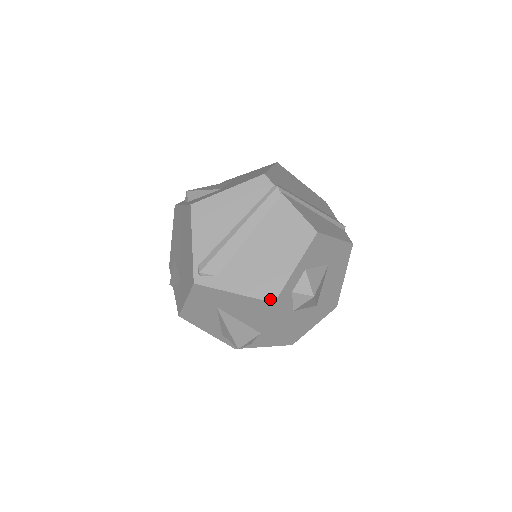
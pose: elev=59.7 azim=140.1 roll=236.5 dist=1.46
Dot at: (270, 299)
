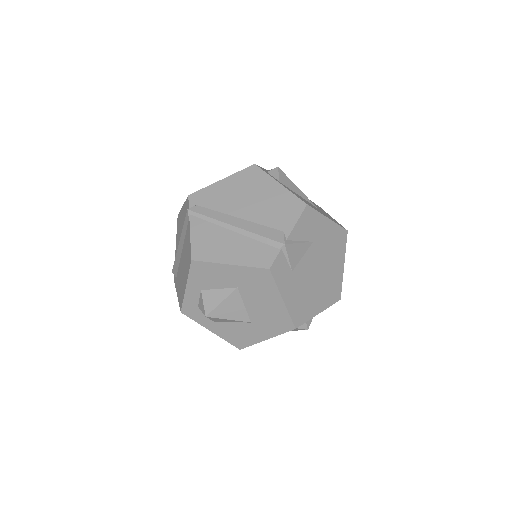
Dot at: (180, 308)
